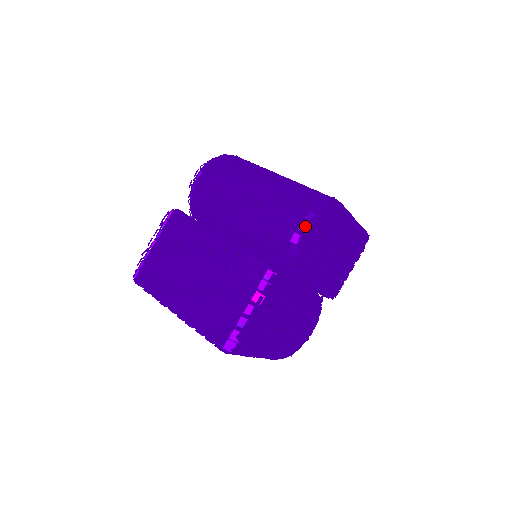
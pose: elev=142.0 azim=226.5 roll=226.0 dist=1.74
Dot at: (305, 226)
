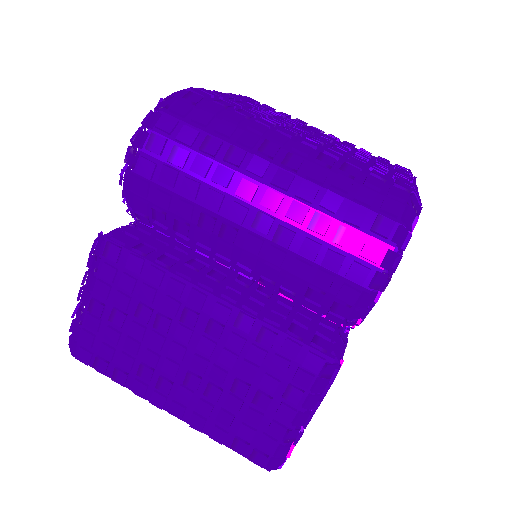
Dot at: (382, 279)
